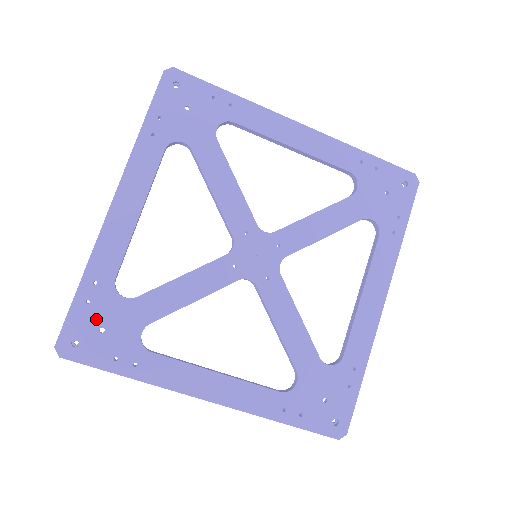
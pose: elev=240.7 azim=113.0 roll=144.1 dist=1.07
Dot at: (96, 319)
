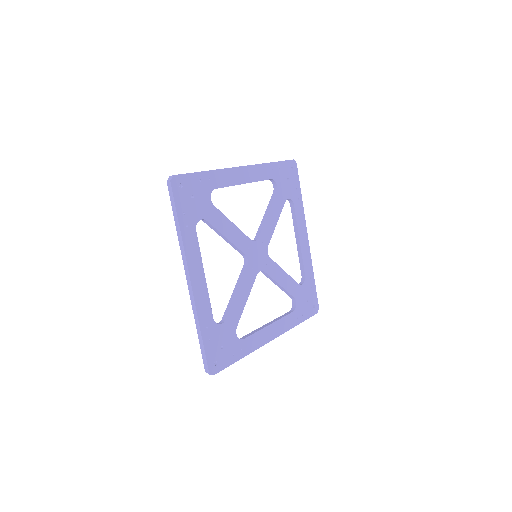
Dot at: (196, 190)
